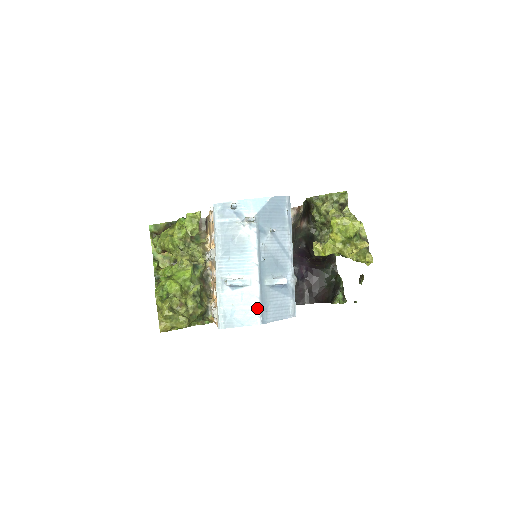
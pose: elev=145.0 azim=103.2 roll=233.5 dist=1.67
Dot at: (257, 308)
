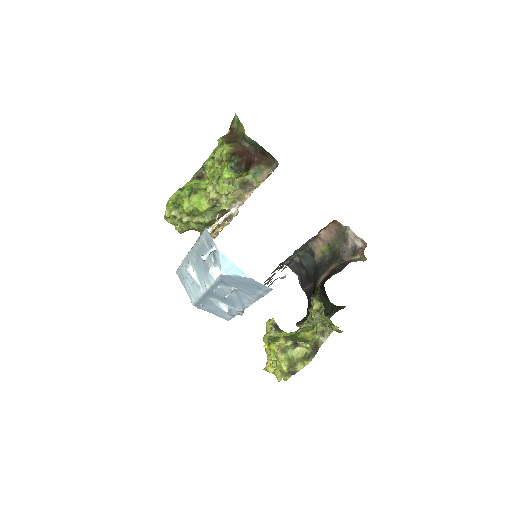
Dot at: (195, 299)
